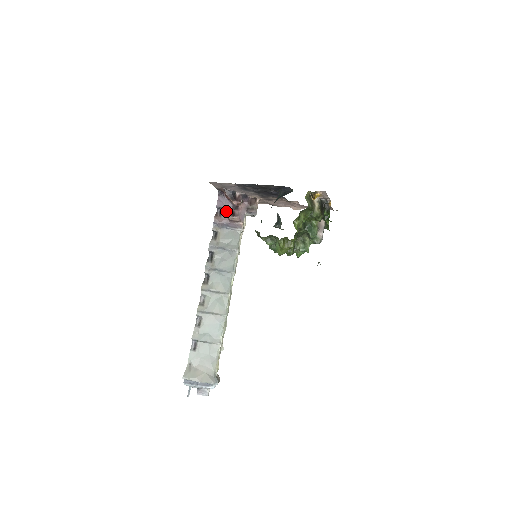
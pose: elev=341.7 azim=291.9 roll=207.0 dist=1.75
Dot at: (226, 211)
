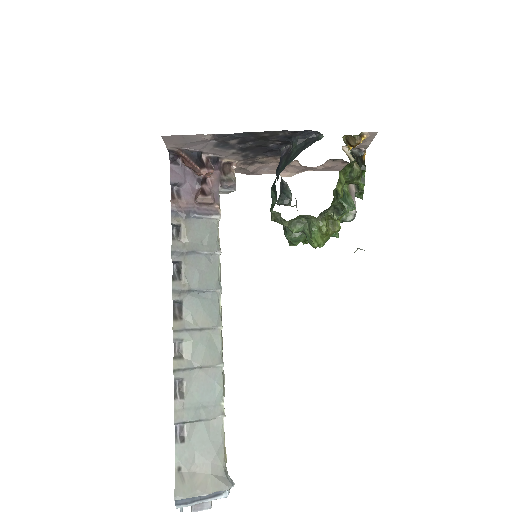
Dot at: (188, 188)
